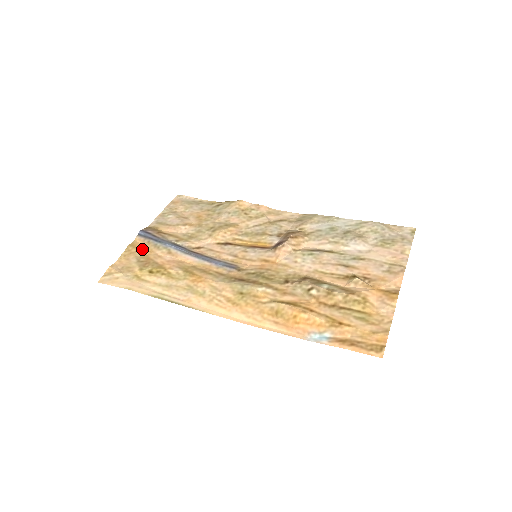
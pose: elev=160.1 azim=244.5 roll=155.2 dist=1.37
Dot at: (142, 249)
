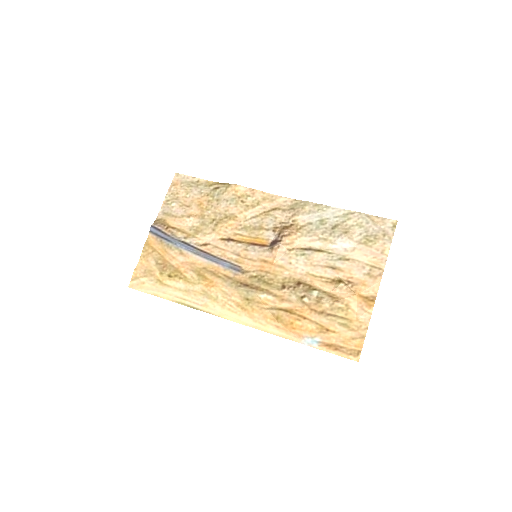
Dot at: (157, 249)
